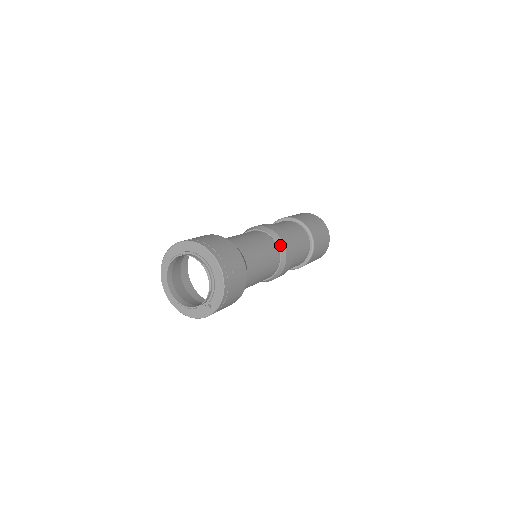
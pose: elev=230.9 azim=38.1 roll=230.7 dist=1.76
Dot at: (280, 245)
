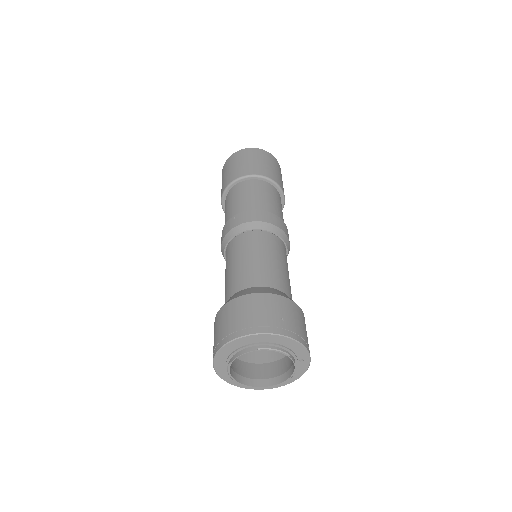
Dot at: (262, 227)
